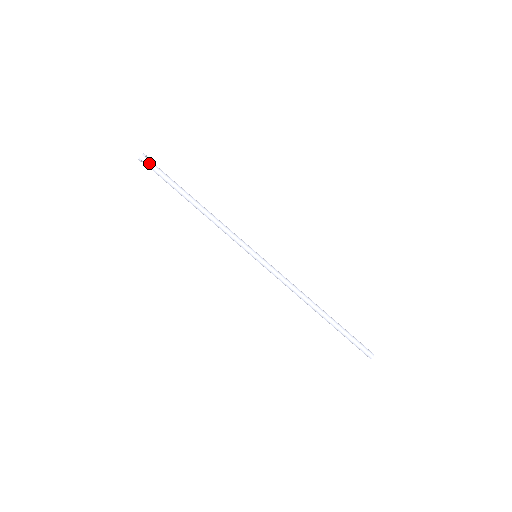
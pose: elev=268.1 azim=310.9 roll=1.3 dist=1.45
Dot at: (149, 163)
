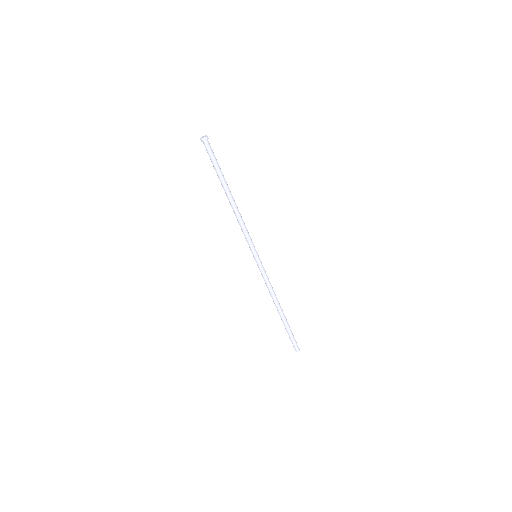
Dot at: (206, 147)
